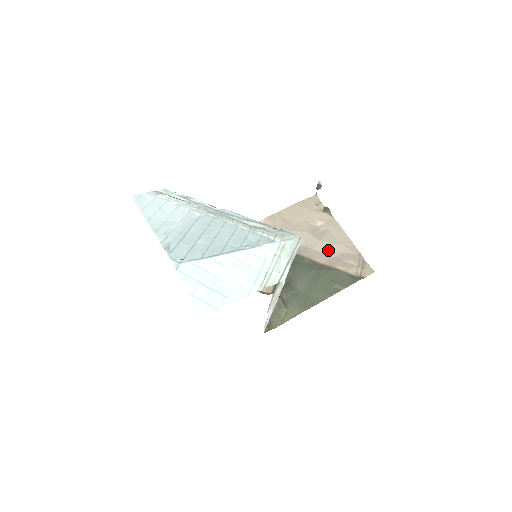
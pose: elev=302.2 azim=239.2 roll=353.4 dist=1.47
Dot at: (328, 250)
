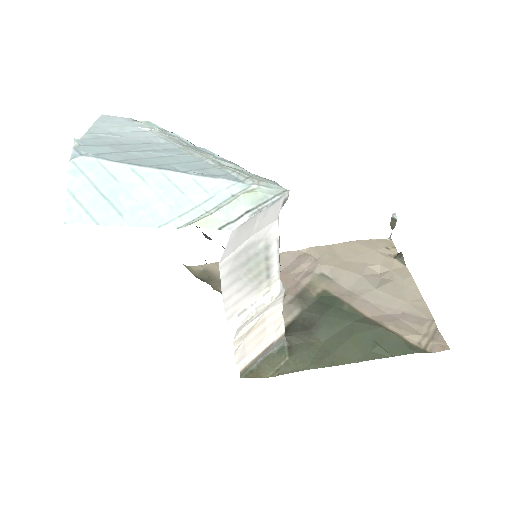
Dot at: (384, 303)
